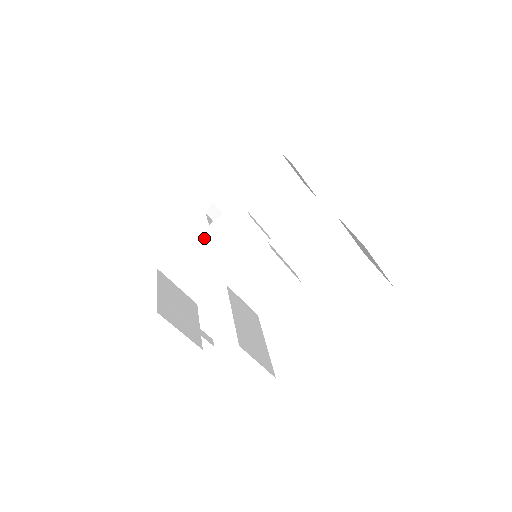
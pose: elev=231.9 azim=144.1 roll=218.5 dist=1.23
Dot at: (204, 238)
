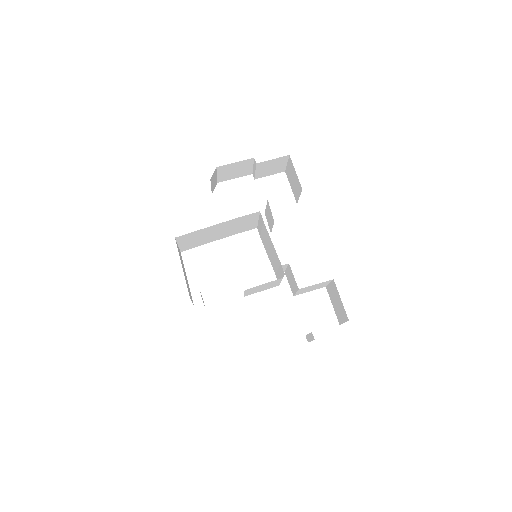
Dot at: (220, 225)
